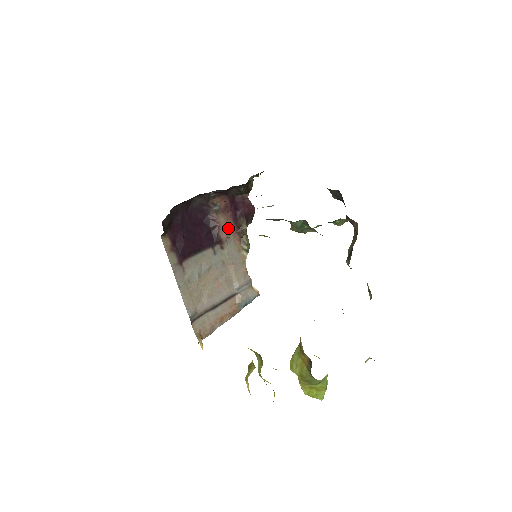
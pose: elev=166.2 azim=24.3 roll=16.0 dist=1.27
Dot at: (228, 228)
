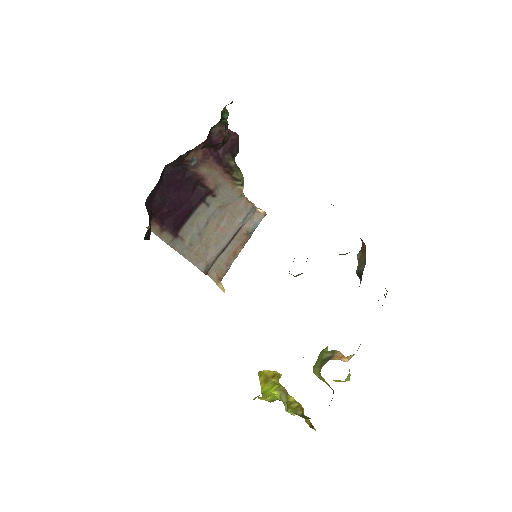
Dot at: (214, 174)
